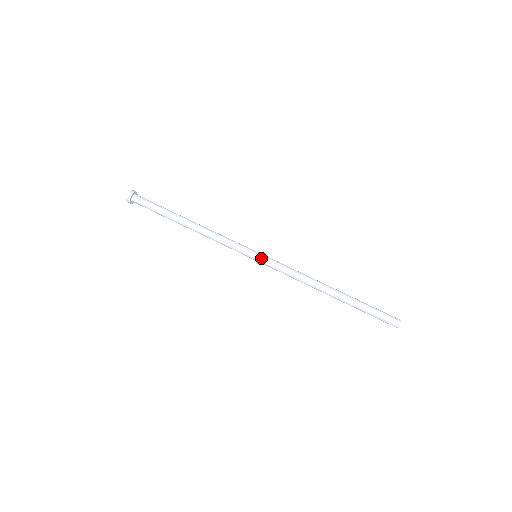
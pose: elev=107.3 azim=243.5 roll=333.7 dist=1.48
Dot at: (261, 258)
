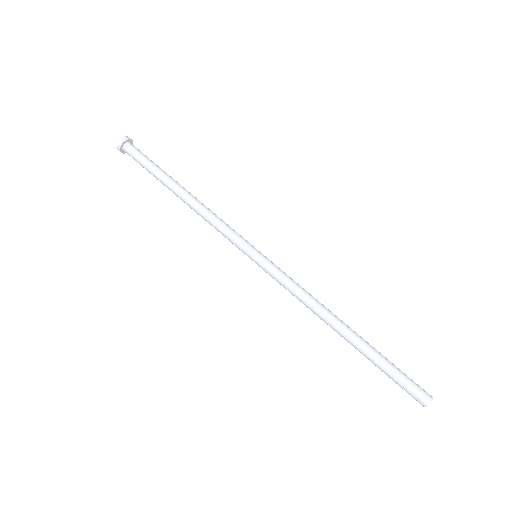
Dot at: (264, 257)
